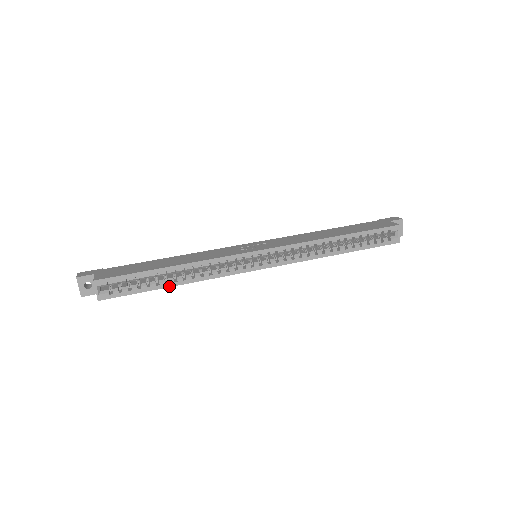
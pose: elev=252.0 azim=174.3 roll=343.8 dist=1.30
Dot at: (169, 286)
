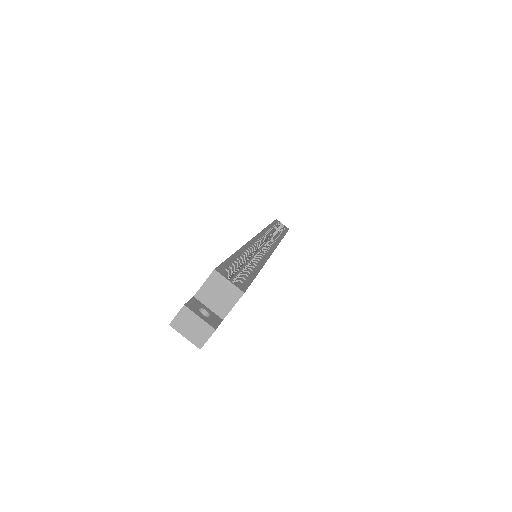
Dot at: (260, 268)
